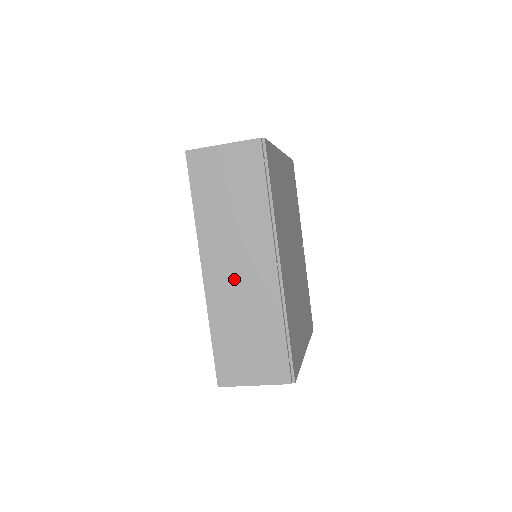
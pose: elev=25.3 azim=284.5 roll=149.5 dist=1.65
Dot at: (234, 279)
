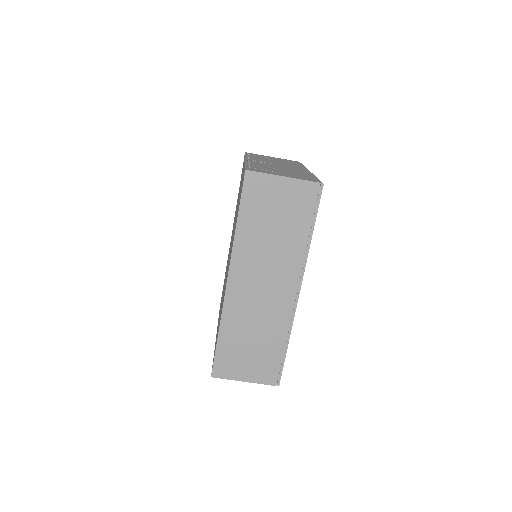
Dot at: (255, 295)
